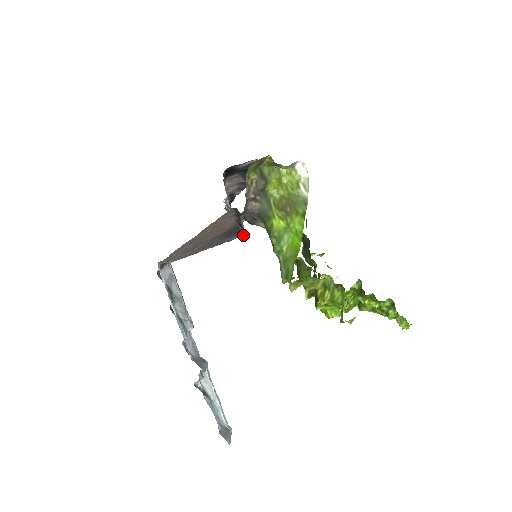
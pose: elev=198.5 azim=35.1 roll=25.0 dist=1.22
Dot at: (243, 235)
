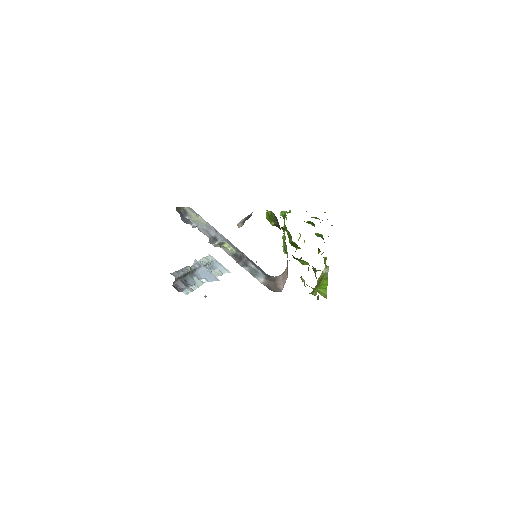
Dot at: (206, 222)
